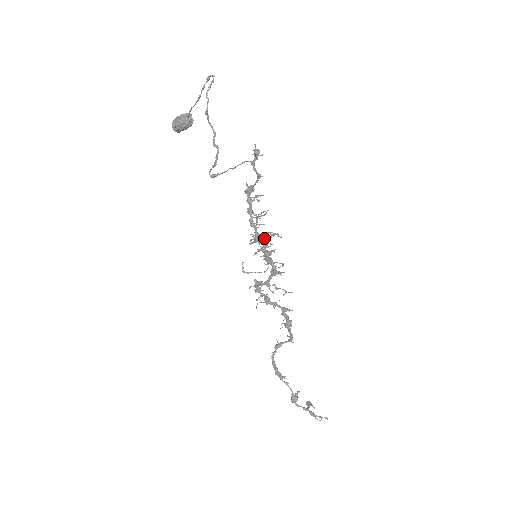
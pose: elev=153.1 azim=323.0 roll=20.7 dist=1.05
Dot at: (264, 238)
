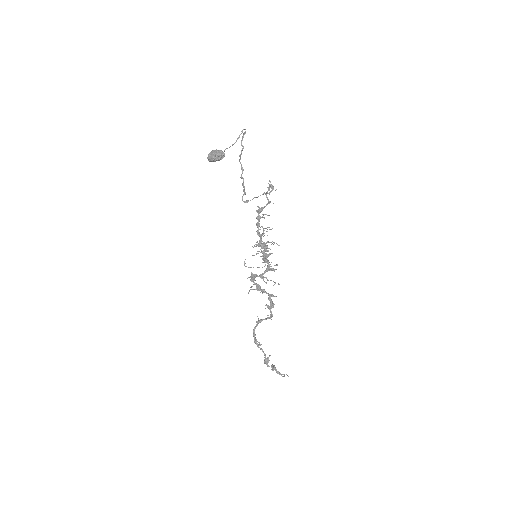
Dot at: (265, 244)
